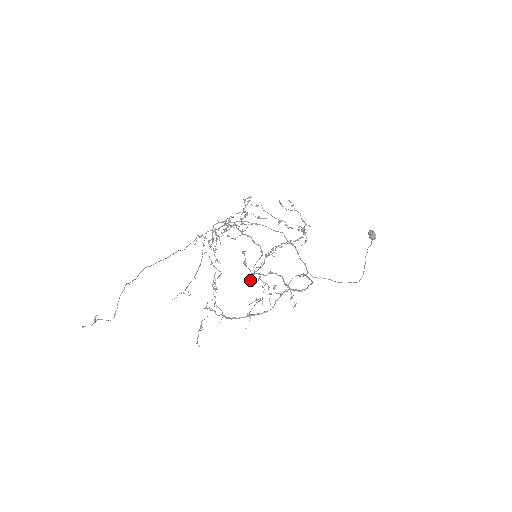
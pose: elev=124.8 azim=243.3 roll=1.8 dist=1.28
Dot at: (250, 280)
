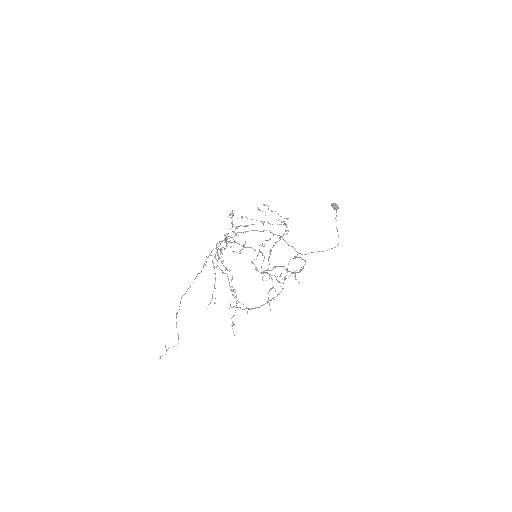
Dot at: occluded
